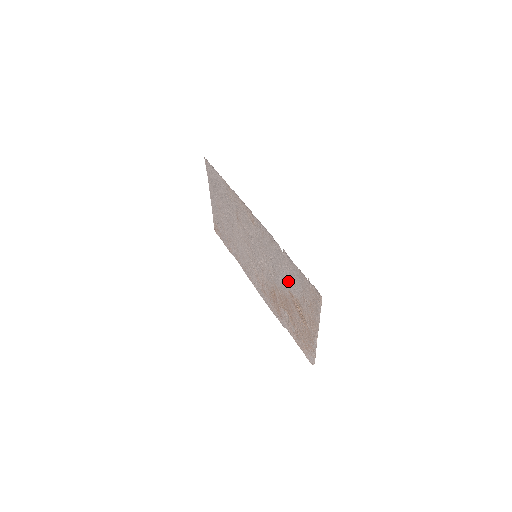
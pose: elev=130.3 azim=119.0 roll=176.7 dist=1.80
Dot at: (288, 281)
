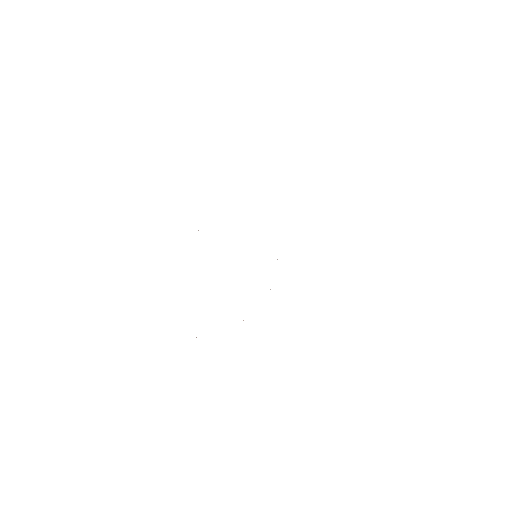
Dot at: occluded
